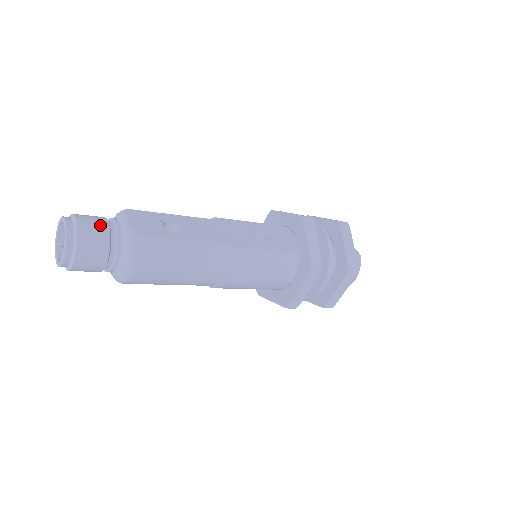
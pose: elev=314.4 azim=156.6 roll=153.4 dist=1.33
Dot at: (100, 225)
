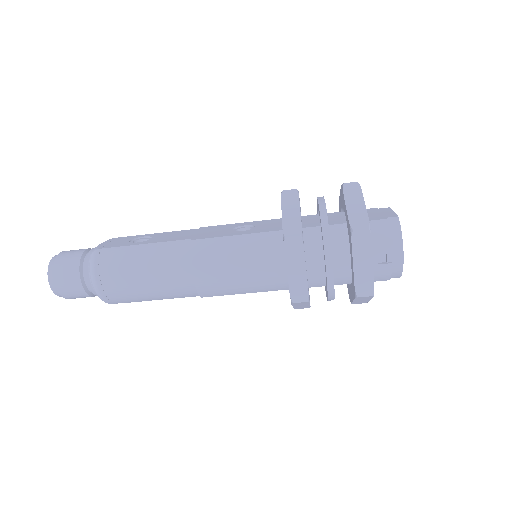
Dot at: (77, 252)
